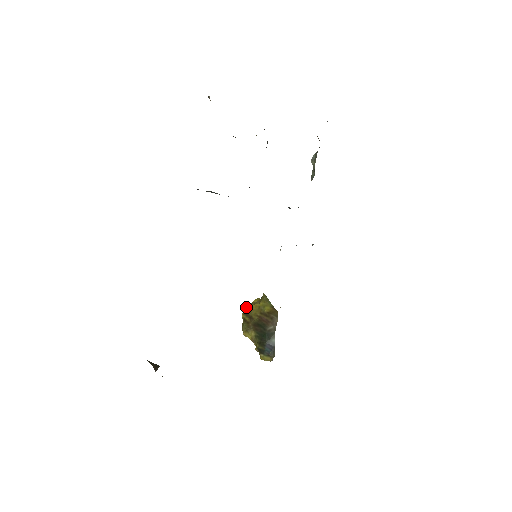
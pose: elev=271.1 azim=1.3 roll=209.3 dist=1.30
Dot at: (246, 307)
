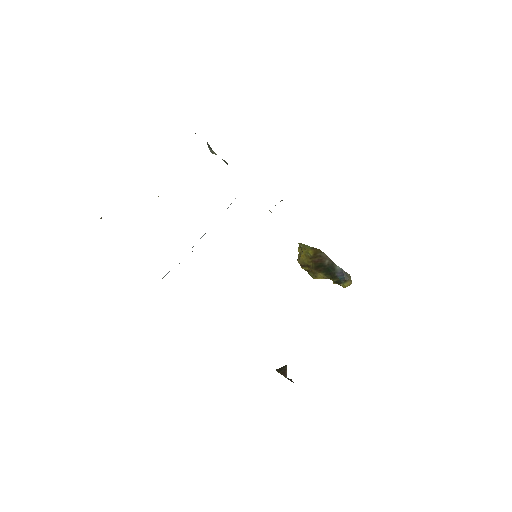
Dot at: (298, 261)
